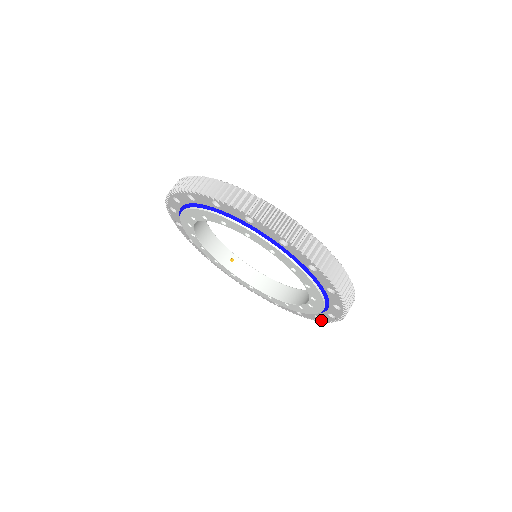
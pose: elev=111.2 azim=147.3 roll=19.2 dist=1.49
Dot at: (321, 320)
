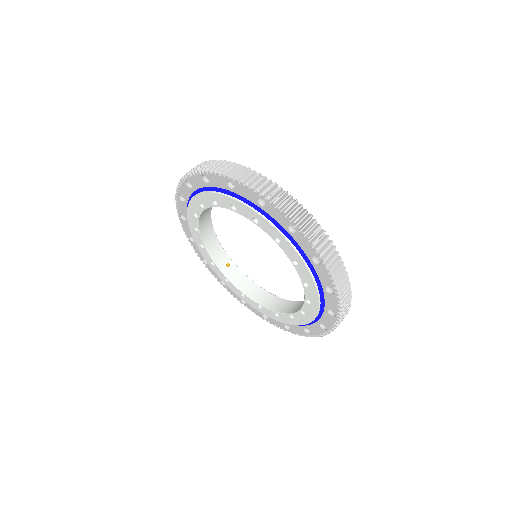
Dot at: (310, 334)
